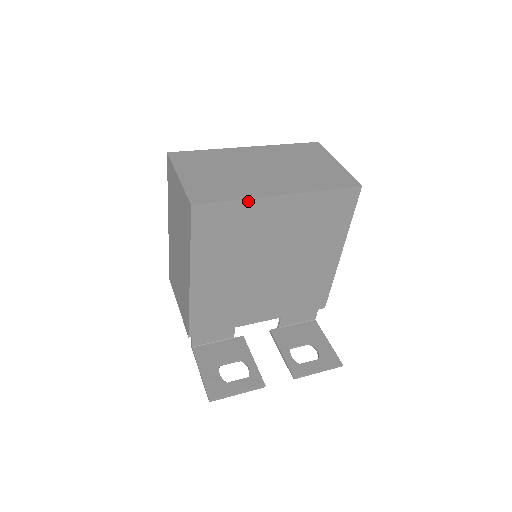
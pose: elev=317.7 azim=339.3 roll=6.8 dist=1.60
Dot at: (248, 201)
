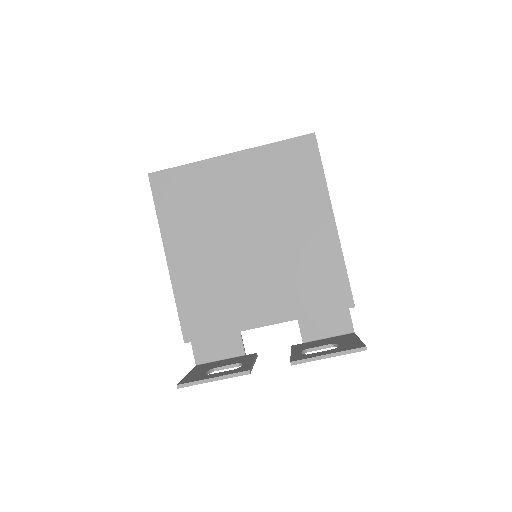
Dot at: (198, 164)
